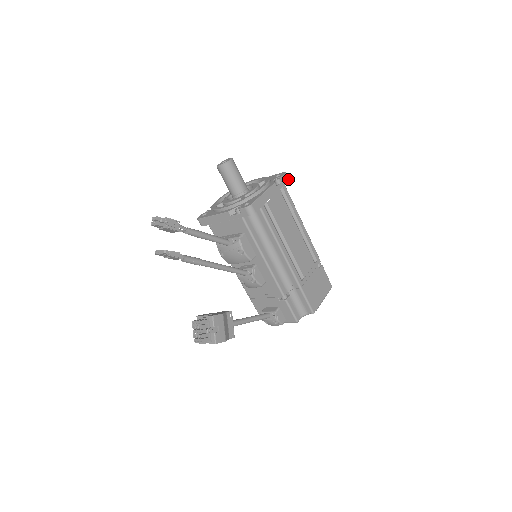
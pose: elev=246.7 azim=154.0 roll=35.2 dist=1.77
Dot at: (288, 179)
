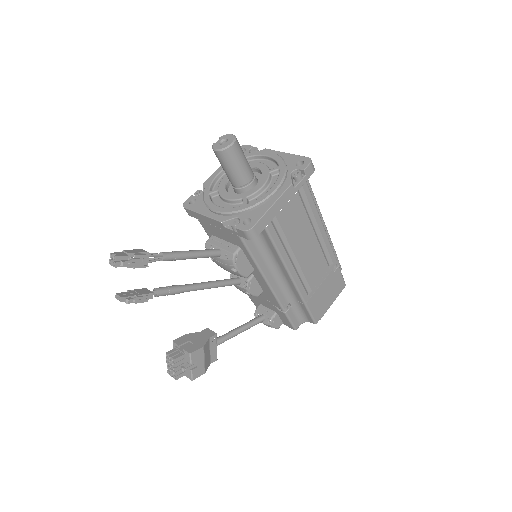
Dot at: (313, 170)
